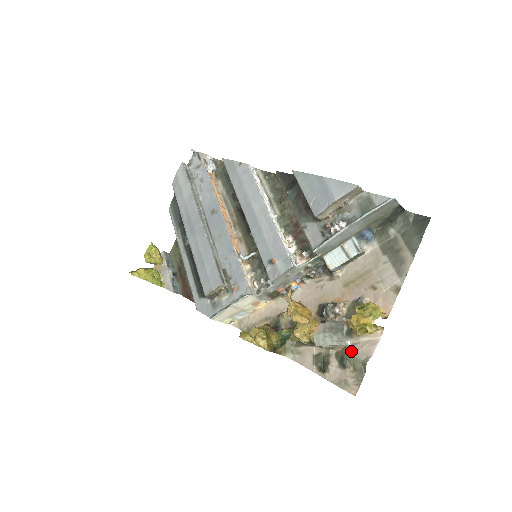
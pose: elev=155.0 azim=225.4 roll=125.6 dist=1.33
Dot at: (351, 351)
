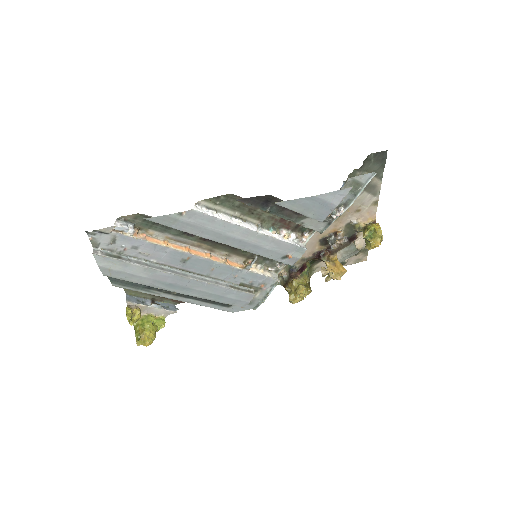
Dot at: (359, 249)
